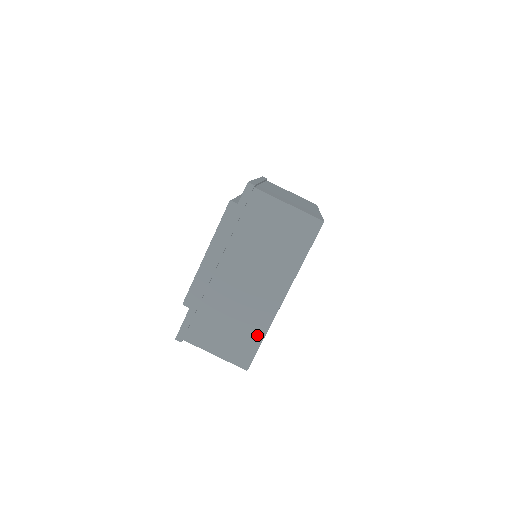
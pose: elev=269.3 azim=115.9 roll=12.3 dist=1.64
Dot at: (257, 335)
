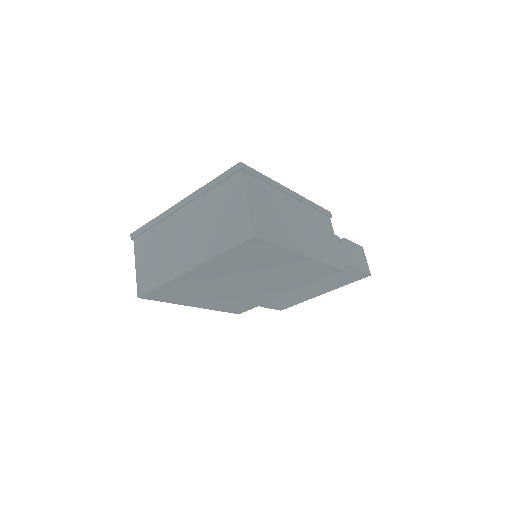
Dot at: (160, 279)
